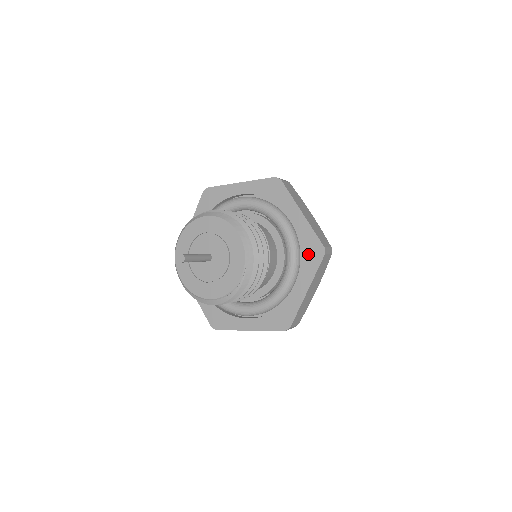
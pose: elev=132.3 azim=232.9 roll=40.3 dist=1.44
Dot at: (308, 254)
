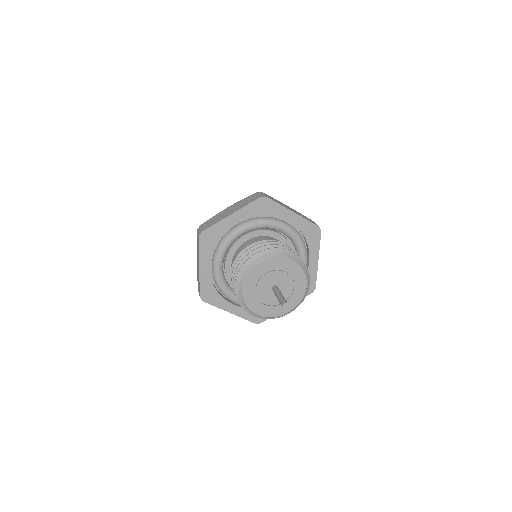
Dot at: (309, 237)
